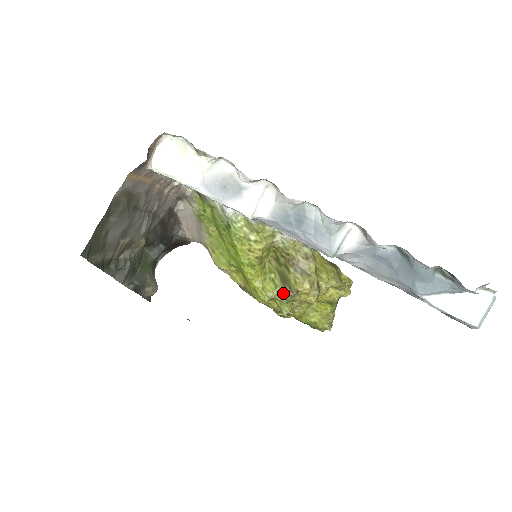
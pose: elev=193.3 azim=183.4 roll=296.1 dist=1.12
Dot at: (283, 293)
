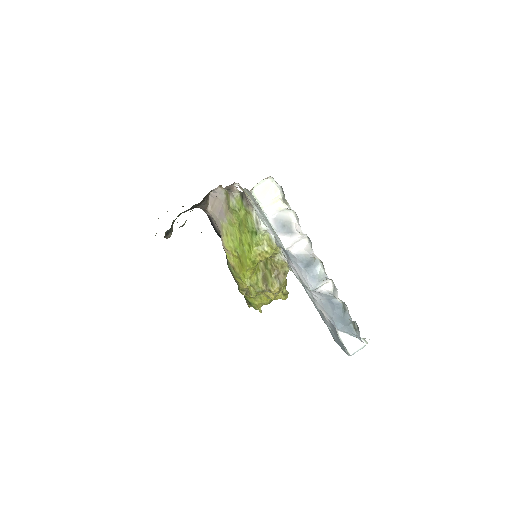
Dot at: (260, 286)
